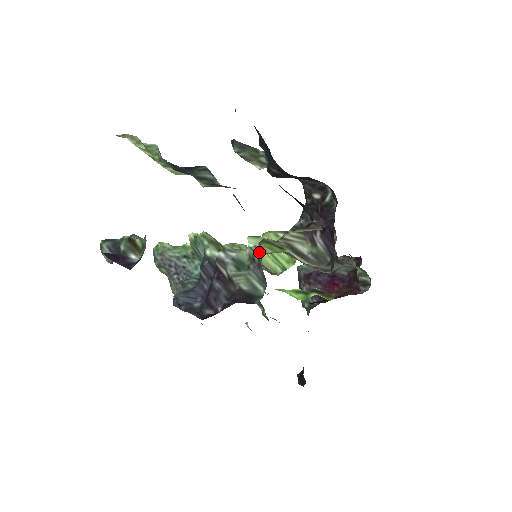
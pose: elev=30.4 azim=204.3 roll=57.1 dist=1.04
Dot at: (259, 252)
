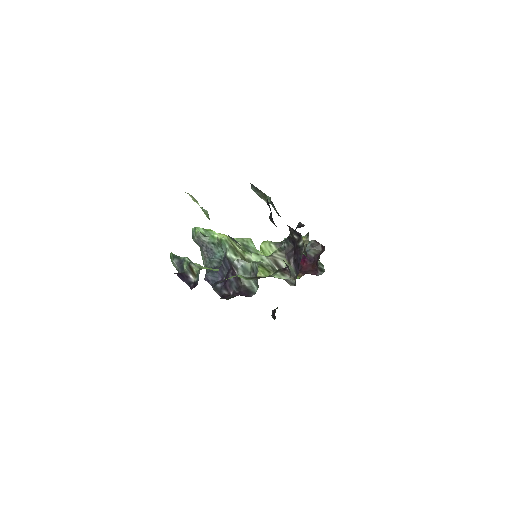
Dot at: (257, 269)
